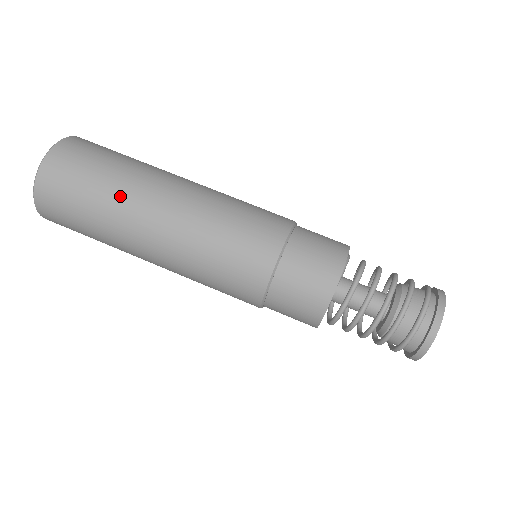
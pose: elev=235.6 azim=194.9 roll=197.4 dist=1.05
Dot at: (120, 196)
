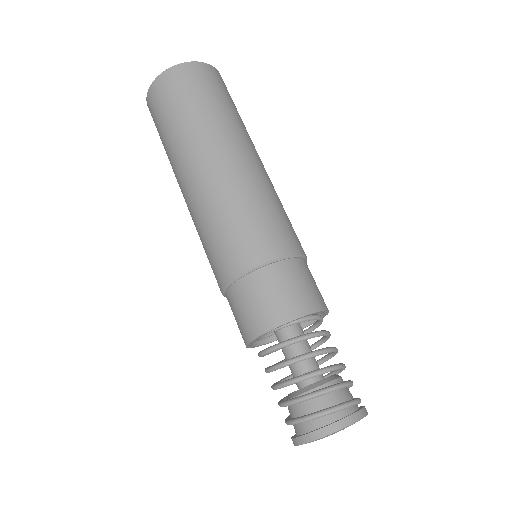
Dot at: (195, 130)
